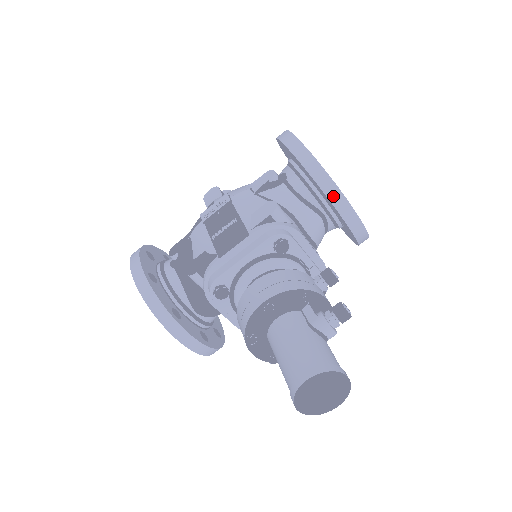
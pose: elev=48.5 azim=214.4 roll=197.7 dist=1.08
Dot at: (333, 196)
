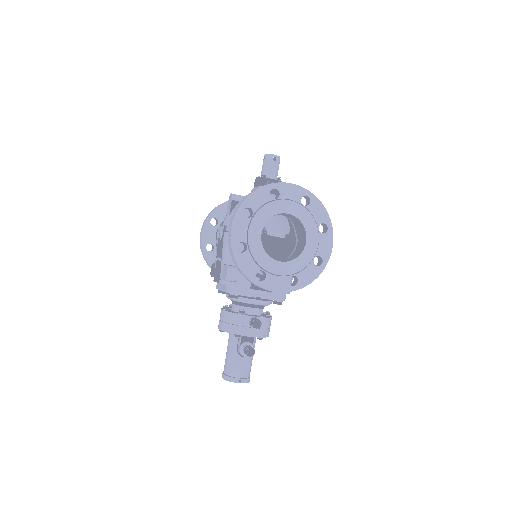
Dot at: (254, 284)
